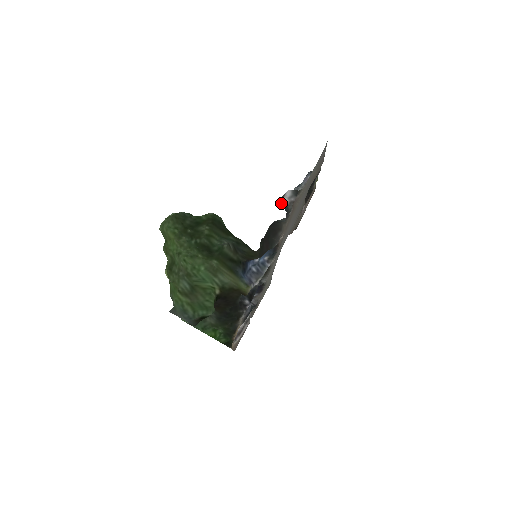
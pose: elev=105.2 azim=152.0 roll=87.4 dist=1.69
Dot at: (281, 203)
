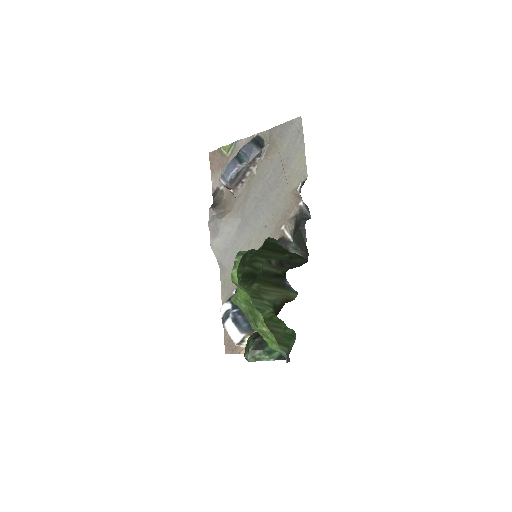
Dot at: occluded
